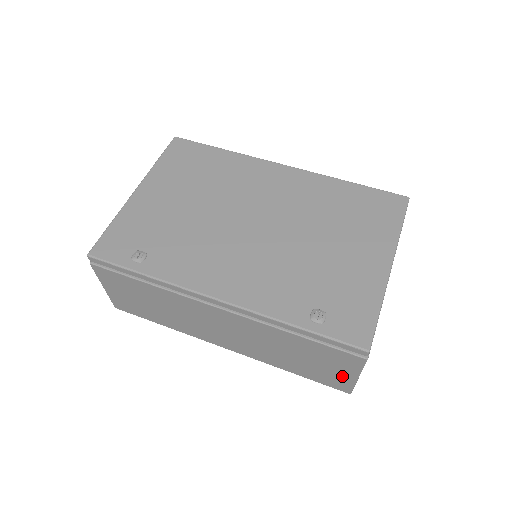
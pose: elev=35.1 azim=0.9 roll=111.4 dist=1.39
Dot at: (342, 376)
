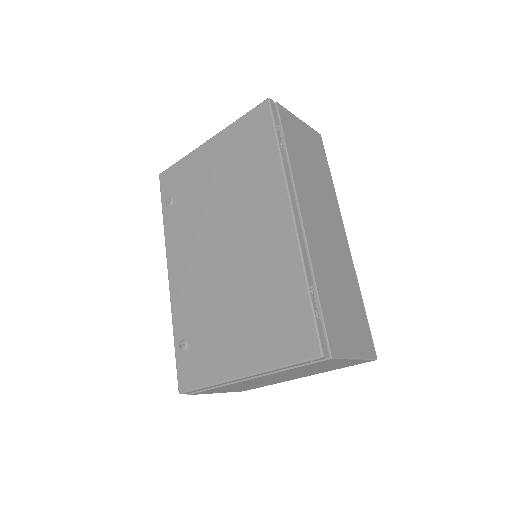
Dot at: occluded
